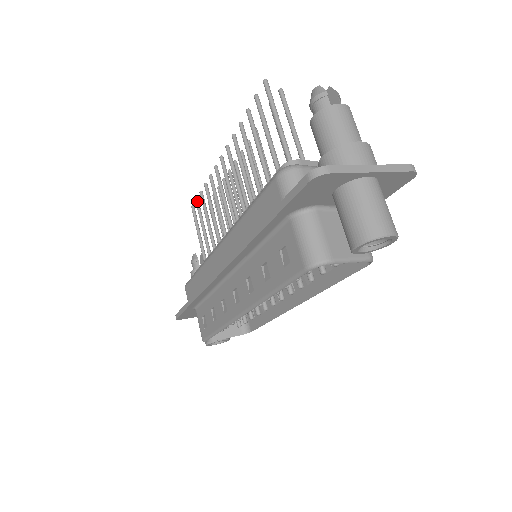
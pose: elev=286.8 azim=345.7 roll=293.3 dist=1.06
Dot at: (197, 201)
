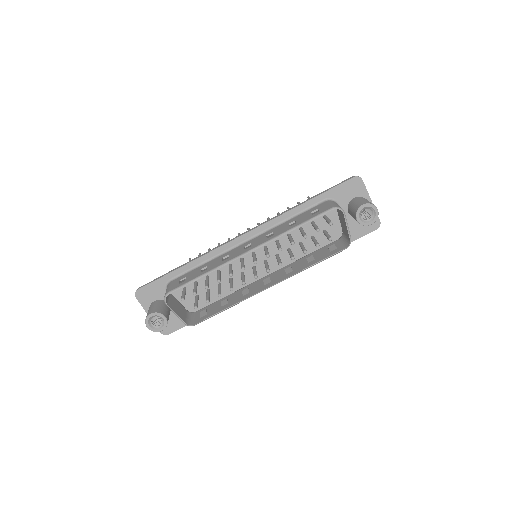
Dot at: (200, 254)
